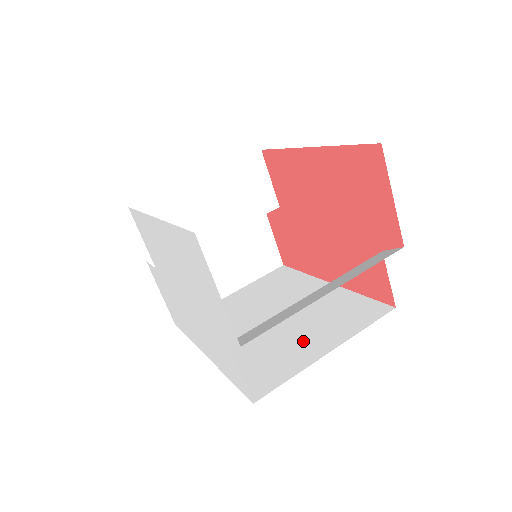
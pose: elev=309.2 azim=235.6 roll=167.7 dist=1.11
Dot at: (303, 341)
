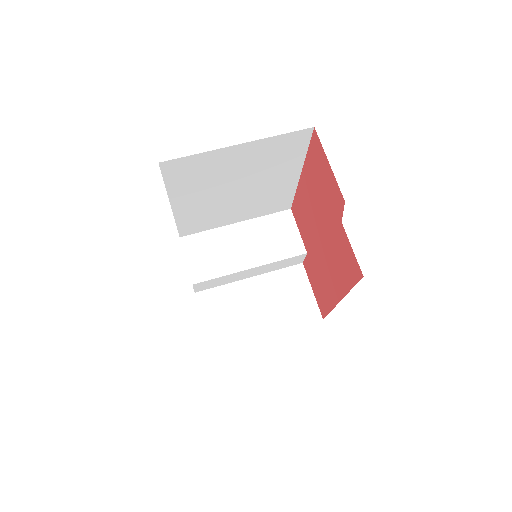
Dot at: occluded
